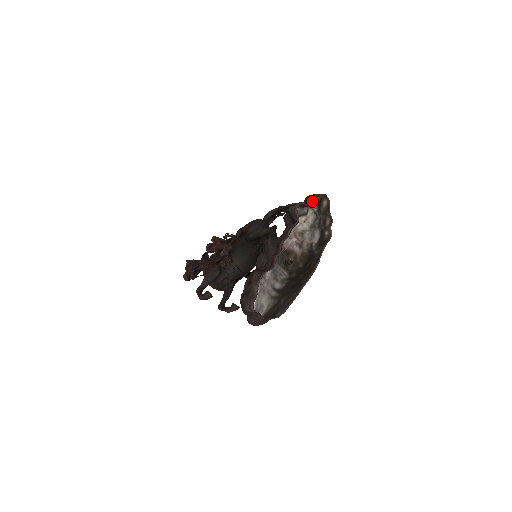
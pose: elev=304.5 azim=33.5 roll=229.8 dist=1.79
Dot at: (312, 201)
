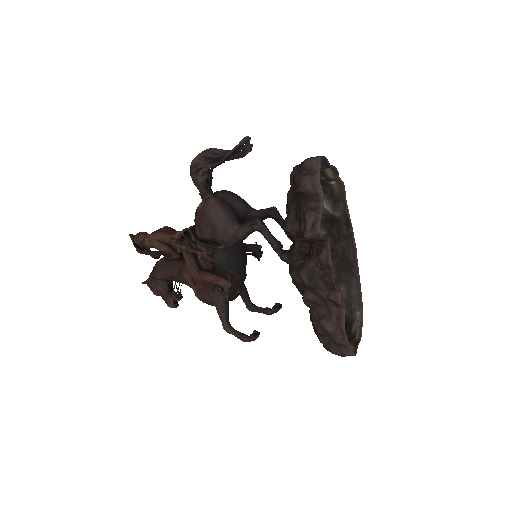
Dot at: (321, 197)
